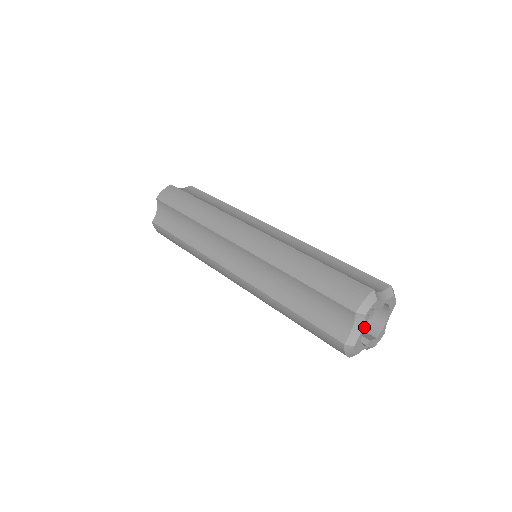
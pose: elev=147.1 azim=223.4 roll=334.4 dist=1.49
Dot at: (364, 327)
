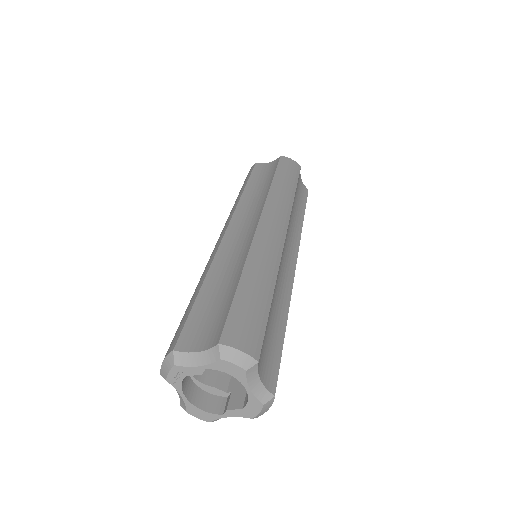
Dot at: occluded
